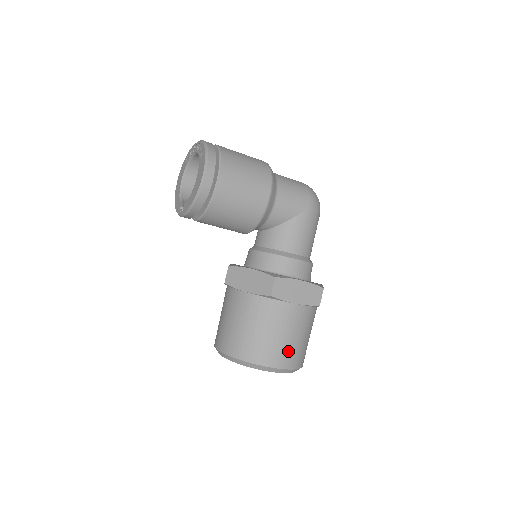
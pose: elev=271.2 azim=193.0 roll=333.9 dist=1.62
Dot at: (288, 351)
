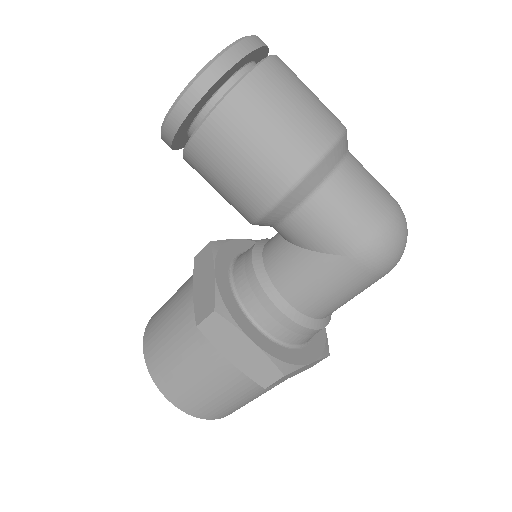
Dot at: (191, 396)
